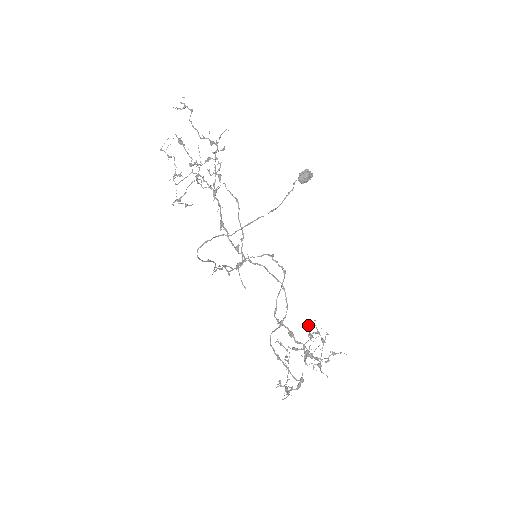
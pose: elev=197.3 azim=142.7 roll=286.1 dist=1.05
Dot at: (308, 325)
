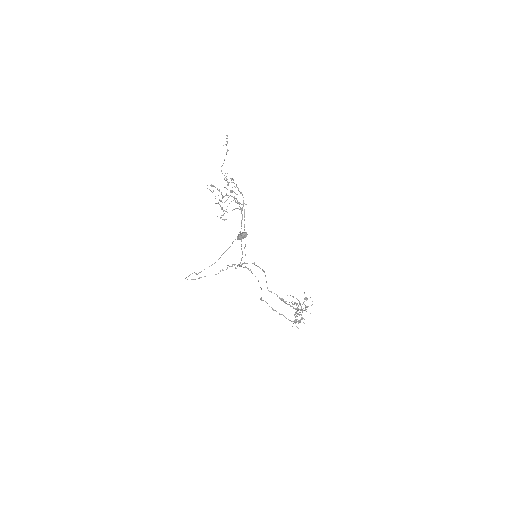
Dot at: occluded
